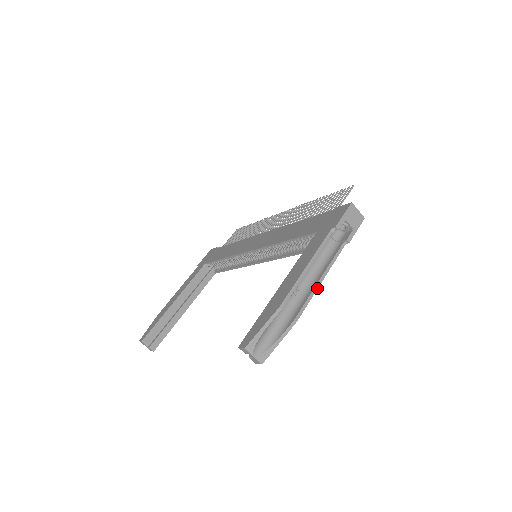
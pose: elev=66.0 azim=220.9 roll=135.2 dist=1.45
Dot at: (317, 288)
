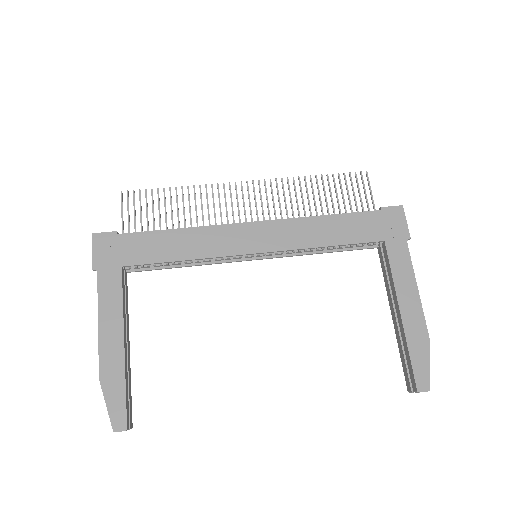
Dot at: occluded
